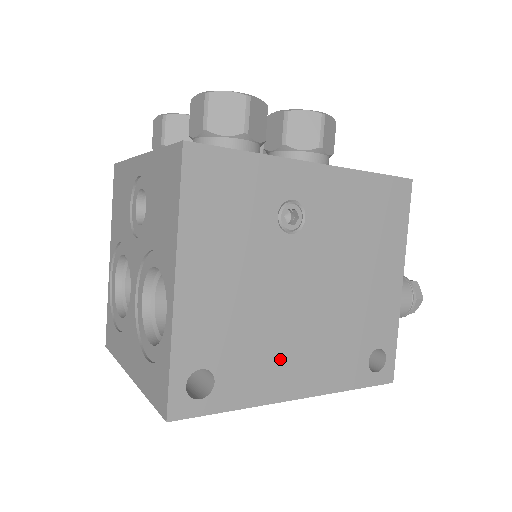
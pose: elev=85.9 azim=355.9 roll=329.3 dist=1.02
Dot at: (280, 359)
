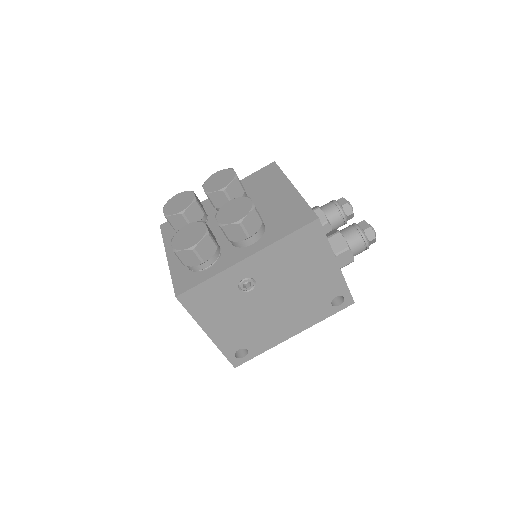
Dot at: (275, 329)
